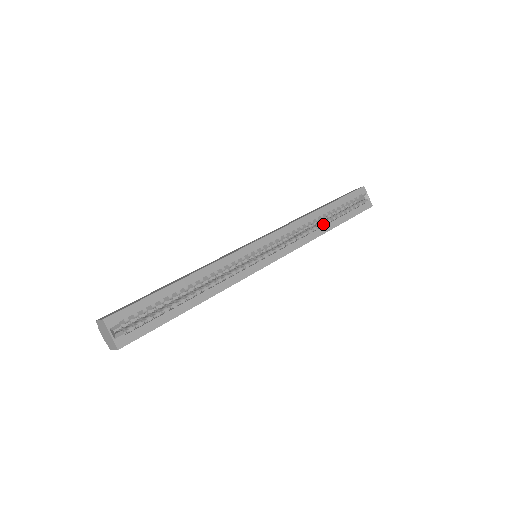
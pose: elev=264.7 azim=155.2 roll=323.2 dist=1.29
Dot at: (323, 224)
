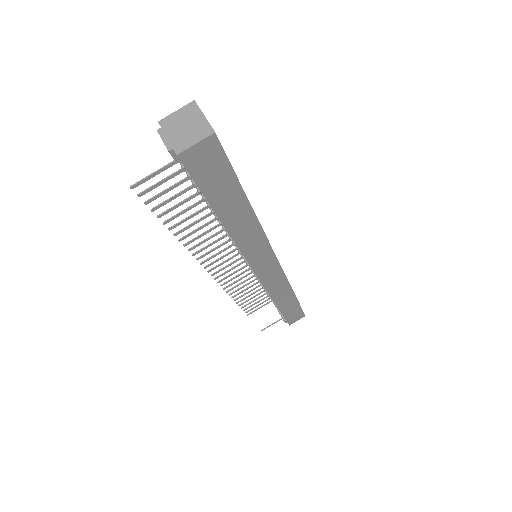
Dot at: occluded
